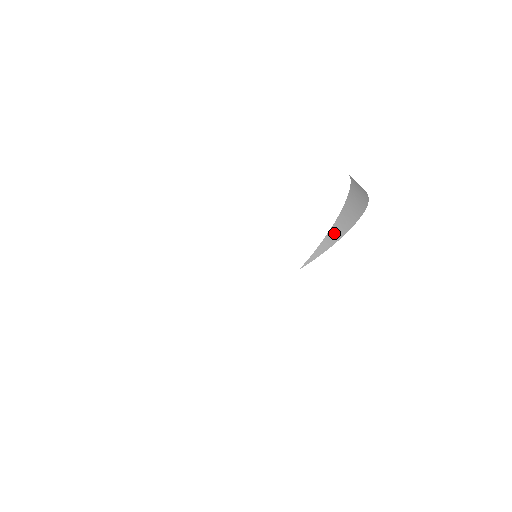
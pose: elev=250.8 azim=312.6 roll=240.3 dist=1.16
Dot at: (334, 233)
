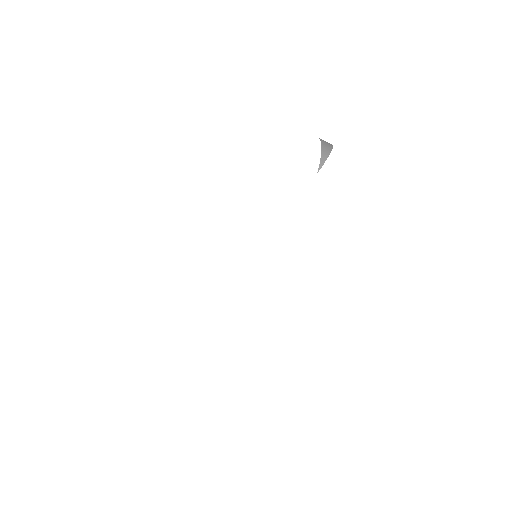
Dot at: (325, 150)
